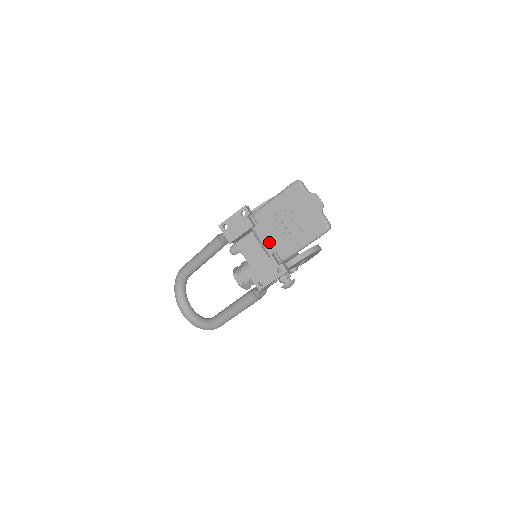
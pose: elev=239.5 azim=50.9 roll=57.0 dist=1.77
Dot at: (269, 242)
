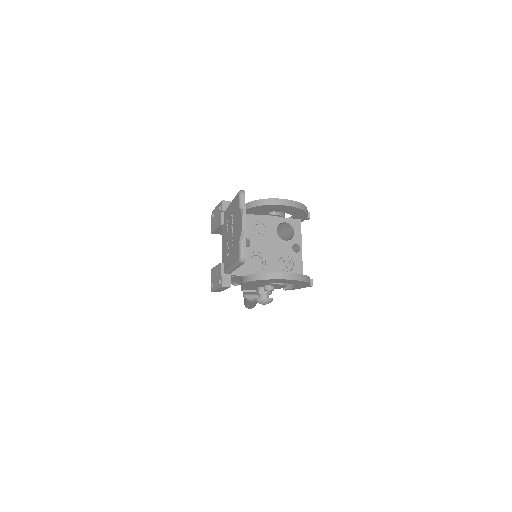
Dot at: (223, 248)
